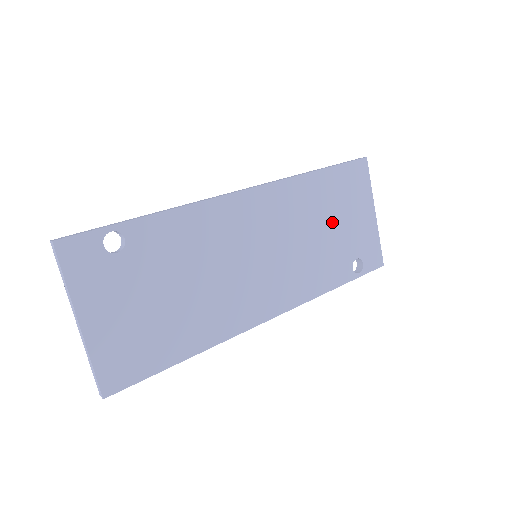
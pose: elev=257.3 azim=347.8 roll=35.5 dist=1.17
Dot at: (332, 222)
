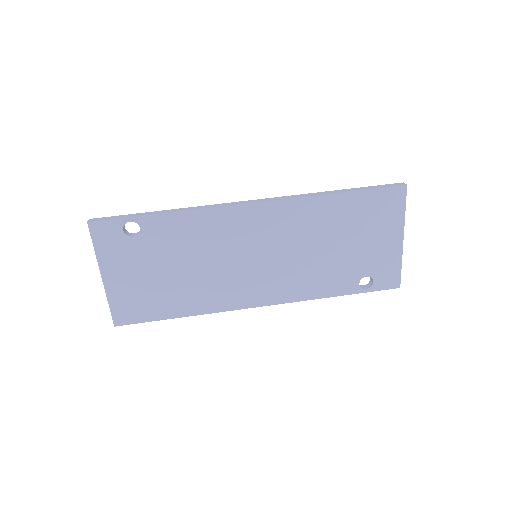
Dot at: (345, 241)
